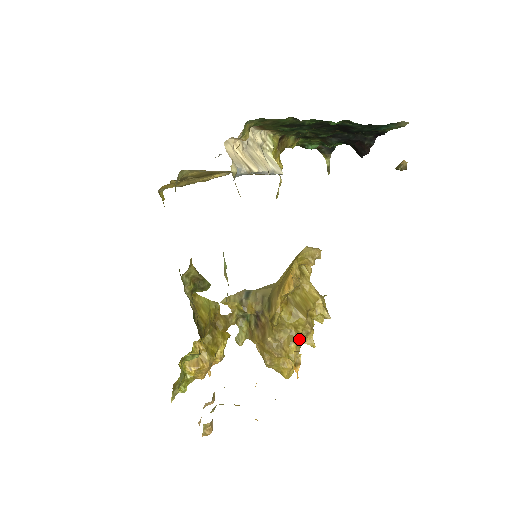
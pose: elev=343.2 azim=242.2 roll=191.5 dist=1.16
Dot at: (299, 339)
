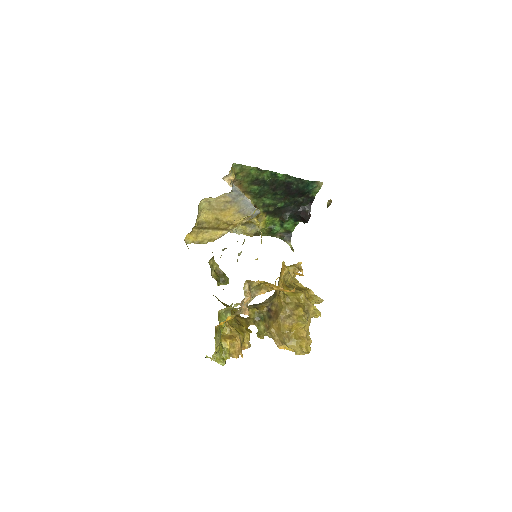
Dot at: (304, 308)
